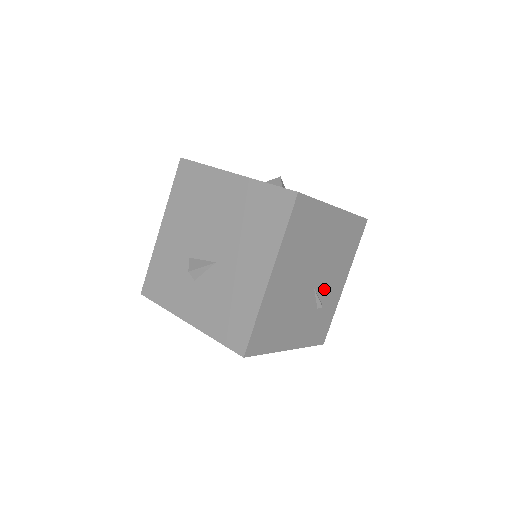
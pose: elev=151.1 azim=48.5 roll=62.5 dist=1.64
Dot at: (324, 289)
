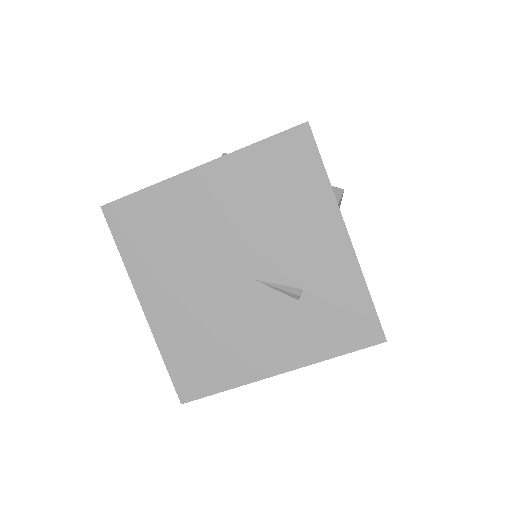
Dot at: (288, 269)
